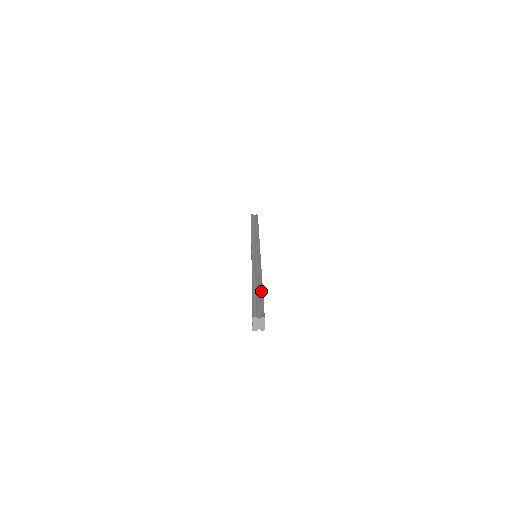
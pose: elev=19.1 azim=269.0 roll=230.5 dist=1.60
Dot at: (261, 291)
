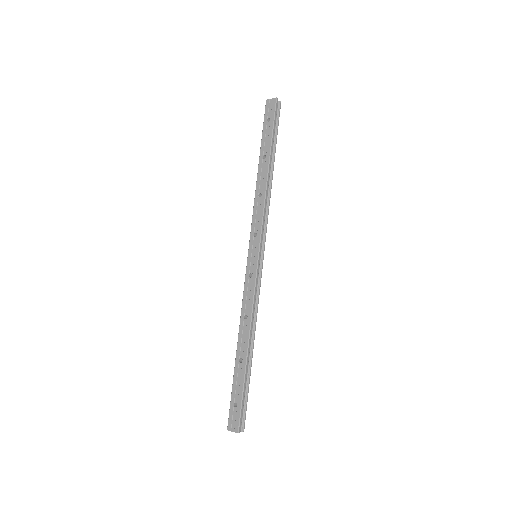
Dot at: occluded
